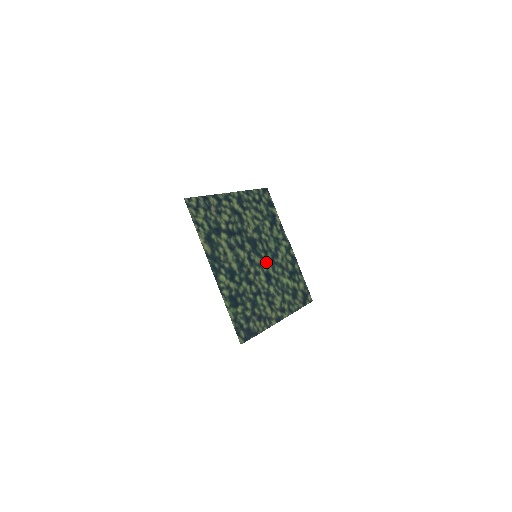
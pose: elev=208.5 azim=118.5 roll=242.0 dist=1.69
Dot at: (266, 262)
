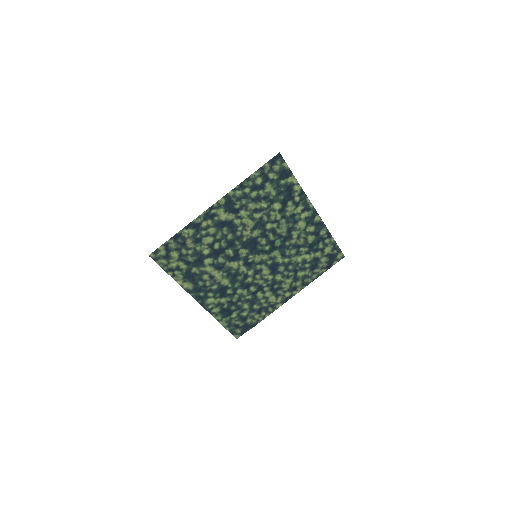
Dot at: (272, 253)
